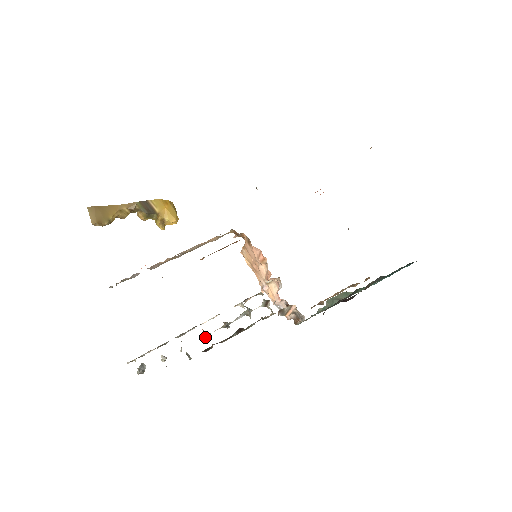
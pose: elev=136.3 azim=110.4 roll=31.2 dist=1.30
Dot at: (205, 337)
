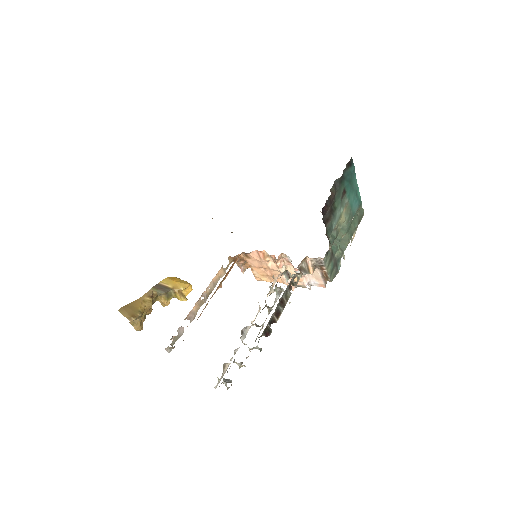
Dot at: occluded
